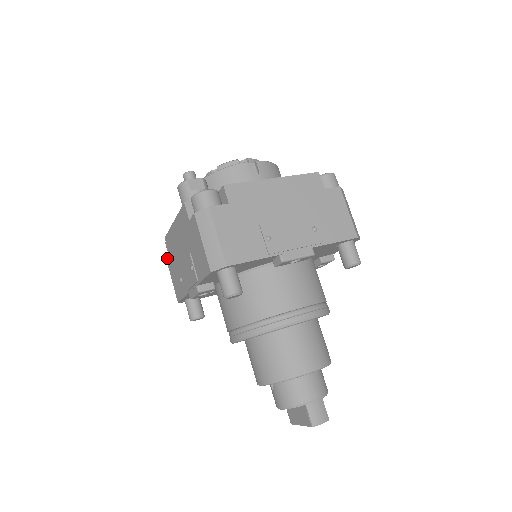
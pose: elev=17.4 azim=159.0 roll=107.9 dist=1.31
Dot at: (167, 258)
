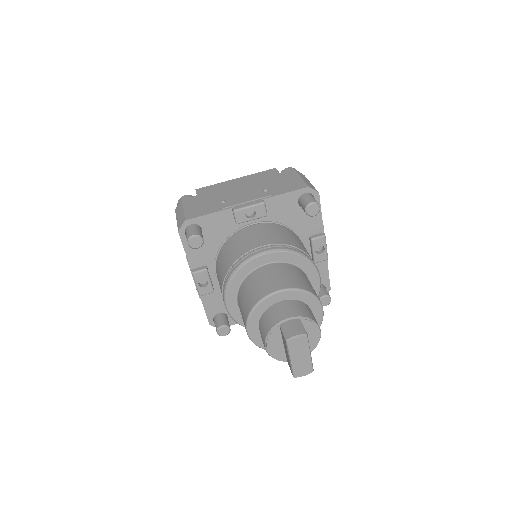
Dot at: occluded
